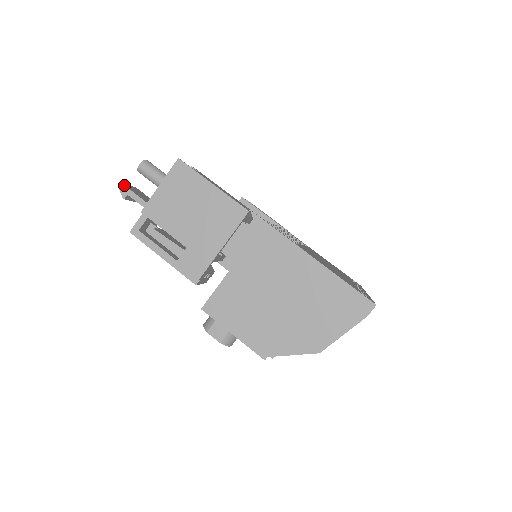
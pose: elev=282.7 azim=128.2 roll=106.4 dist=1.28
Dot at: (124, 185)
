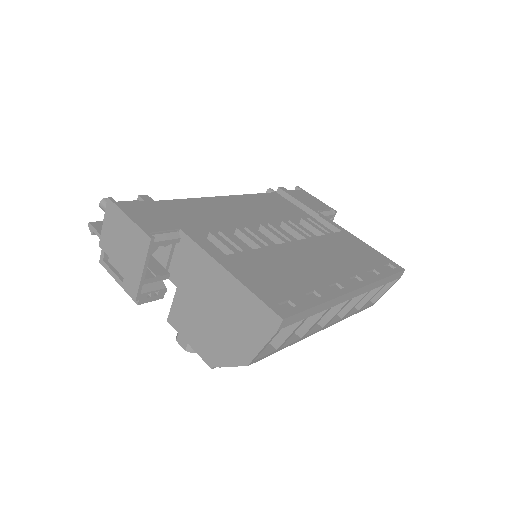
Dot at: (90, 224)
